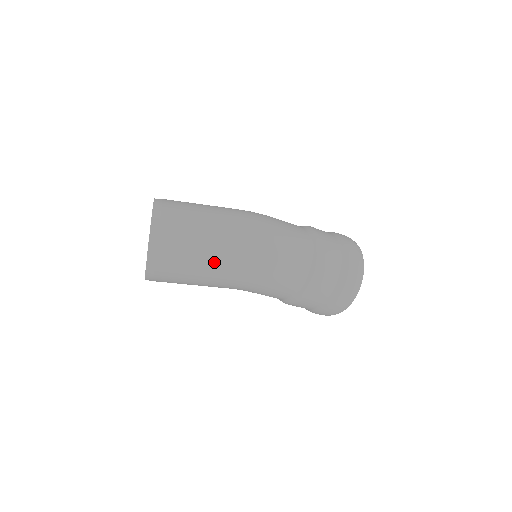
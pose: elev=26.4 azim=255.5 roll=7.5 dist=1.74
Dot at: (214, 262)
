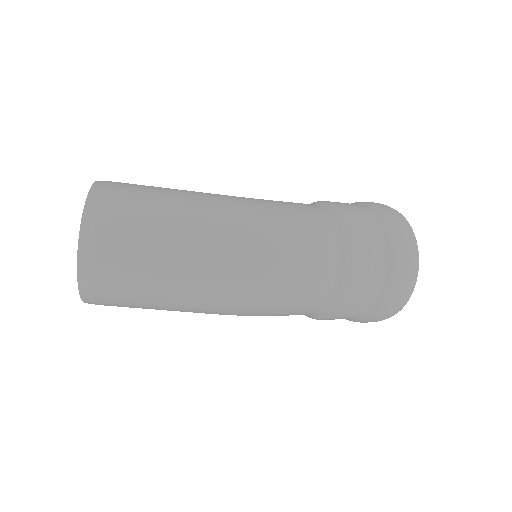
Dot at: (180, 309)
